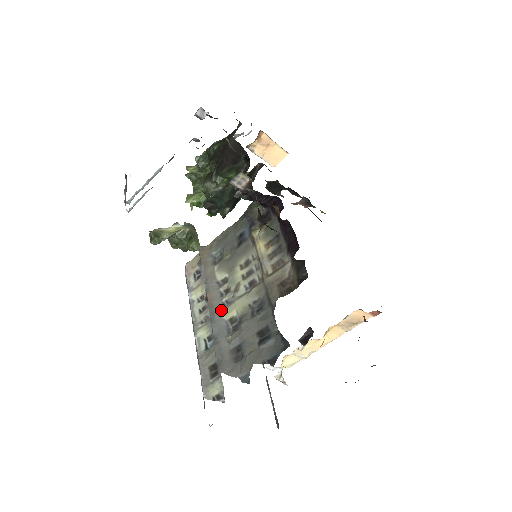
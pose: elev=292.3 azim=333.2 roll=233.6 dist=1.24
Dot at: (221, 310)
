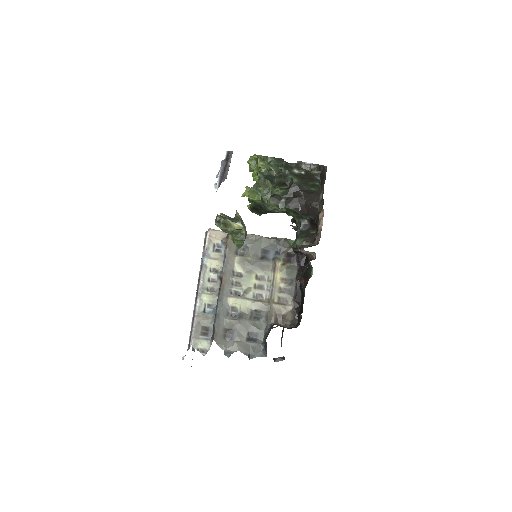
Dot at: (229, 296)
